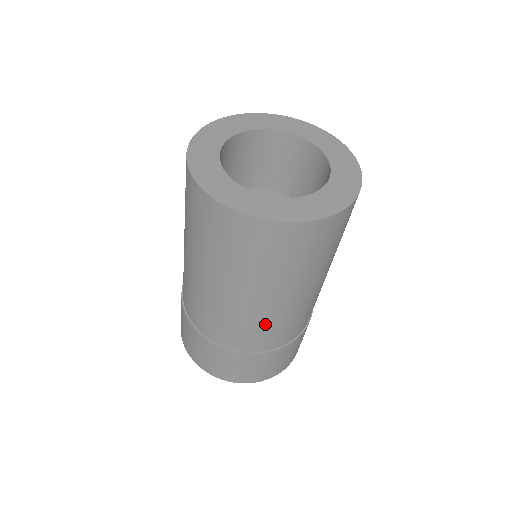
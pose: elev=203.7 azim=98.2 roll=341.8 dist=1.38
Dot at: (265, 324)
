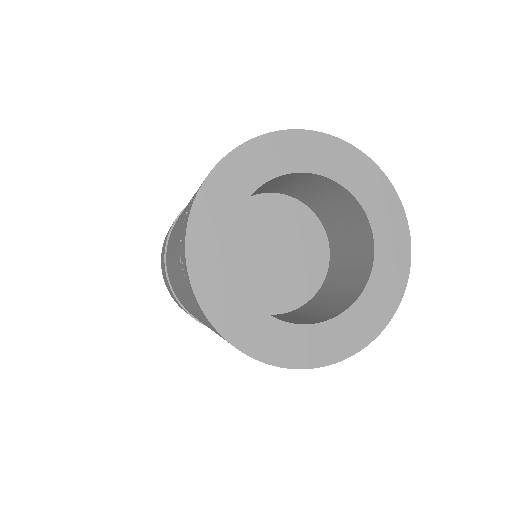
Dot at: occluded
